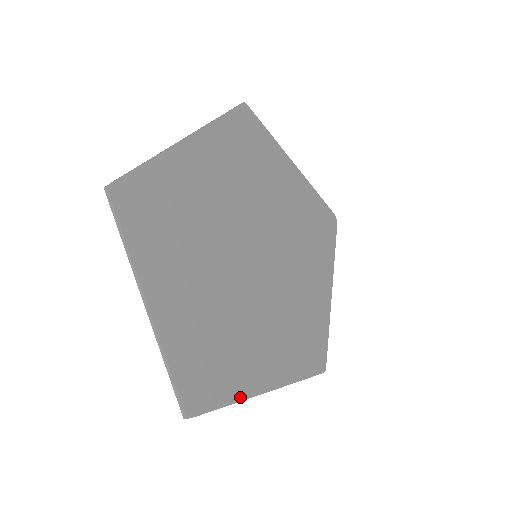
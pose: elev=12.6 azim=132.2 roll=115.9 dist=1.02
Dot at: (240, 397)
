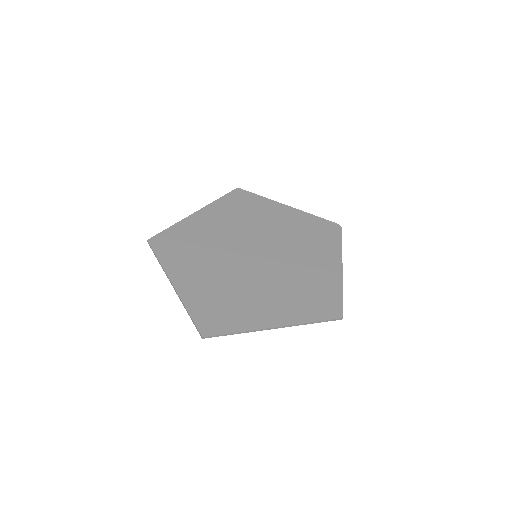
Dot at: (247, 329)
